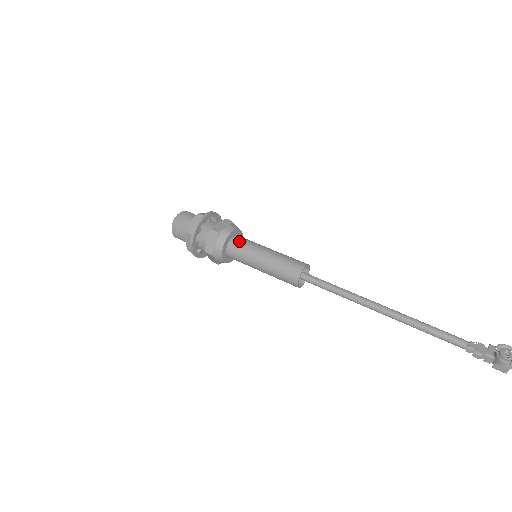
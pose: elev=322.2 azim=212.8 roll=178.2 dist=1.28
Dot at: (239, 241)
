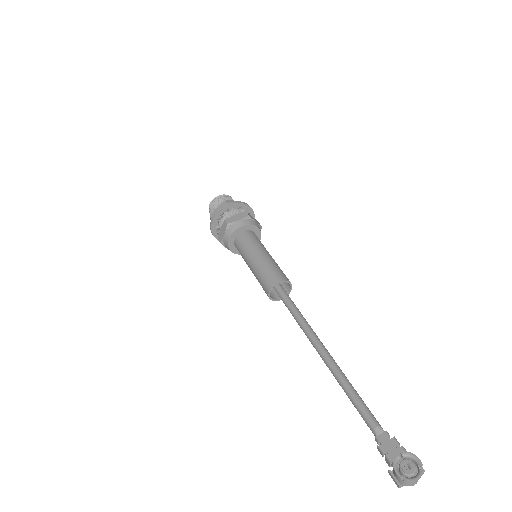
Dot at: (244, 237)
